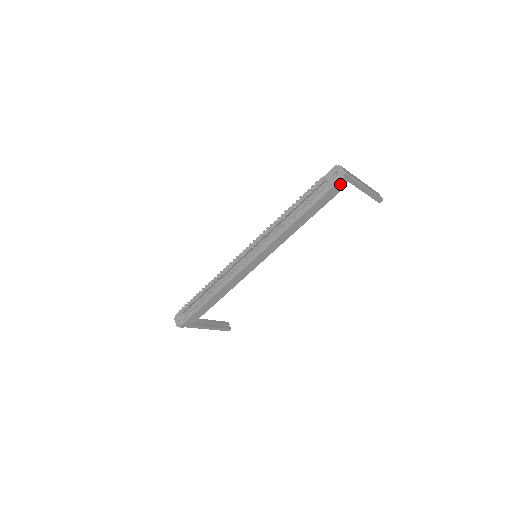
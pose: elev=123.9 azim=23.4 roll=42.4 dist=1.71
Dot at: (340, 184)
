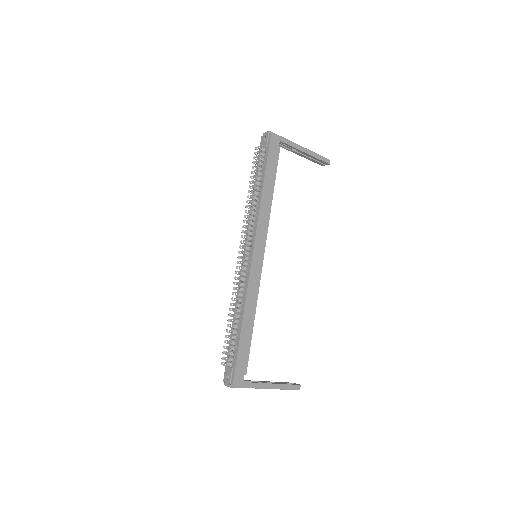
Dot at: (273, 142)
